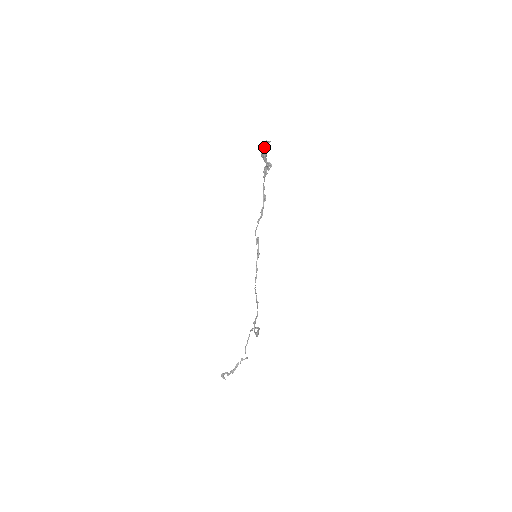
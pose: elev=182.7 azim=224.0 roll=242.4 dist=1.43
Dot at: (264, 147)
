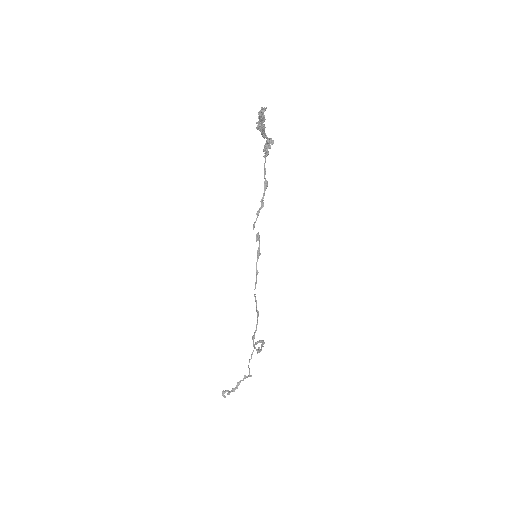
Dot at: (259, 117)
